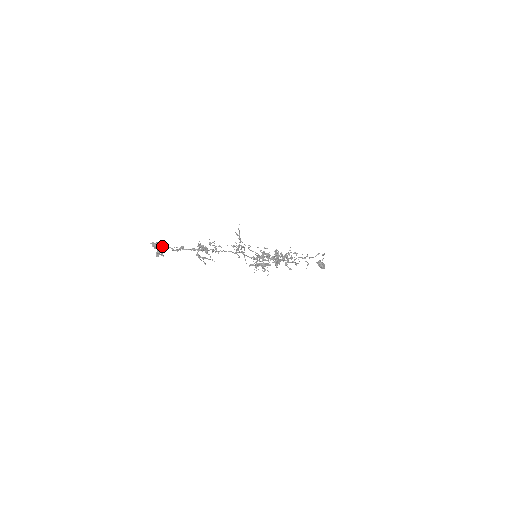
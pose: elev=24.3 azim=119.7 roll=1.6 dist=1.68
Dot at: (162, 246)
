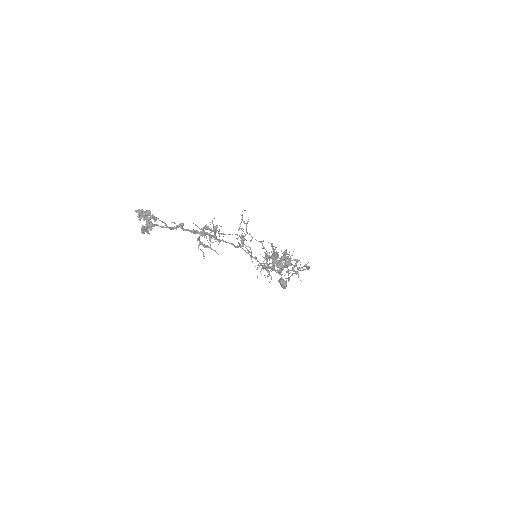
Dot at: (153, 218)
